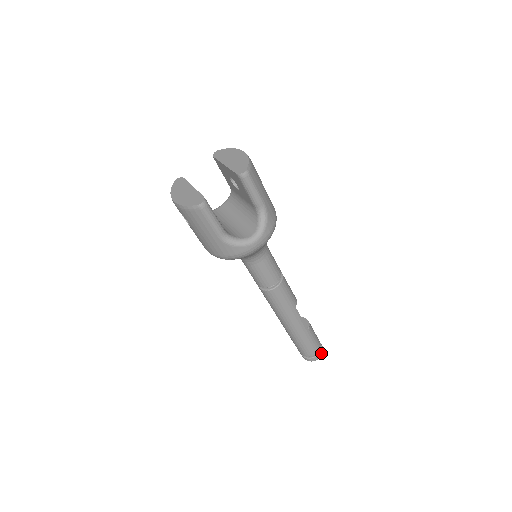
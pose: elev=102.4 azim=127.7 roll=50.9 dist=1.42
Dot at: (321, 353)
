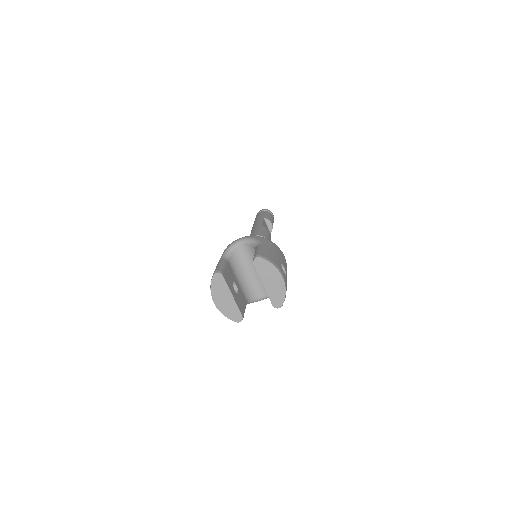
Dot at: occluded
